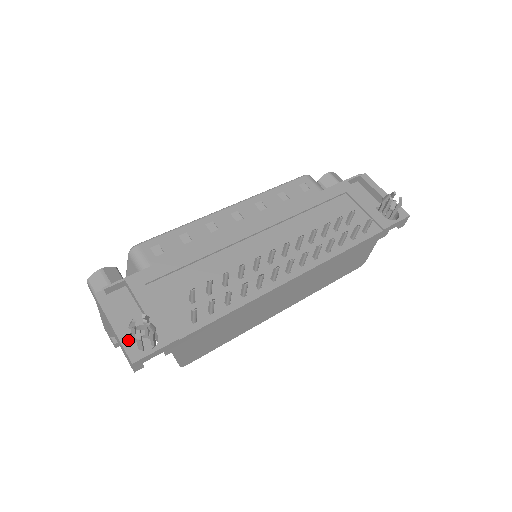
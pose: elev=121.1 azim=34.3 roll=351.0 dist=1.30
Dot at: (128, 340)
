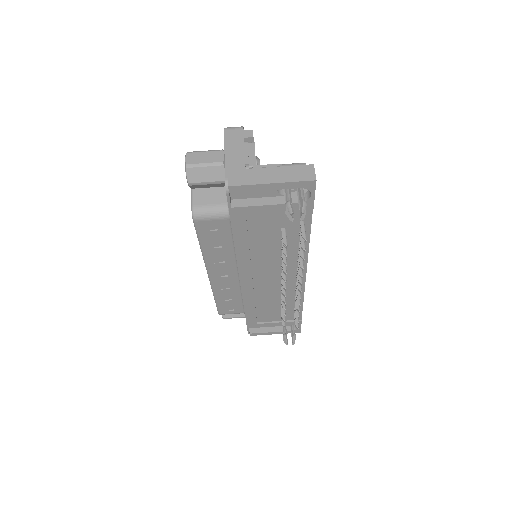
Dot at: (287, 332)
